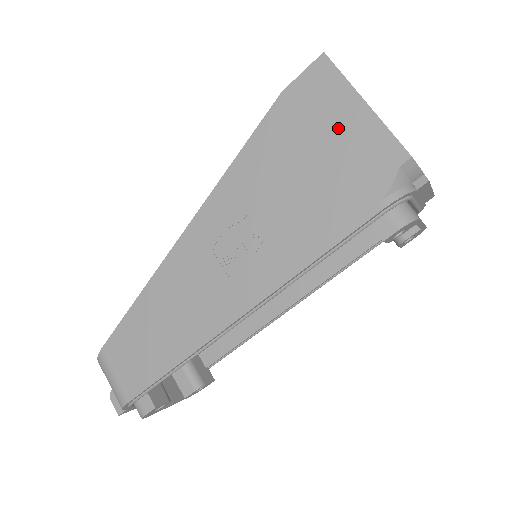
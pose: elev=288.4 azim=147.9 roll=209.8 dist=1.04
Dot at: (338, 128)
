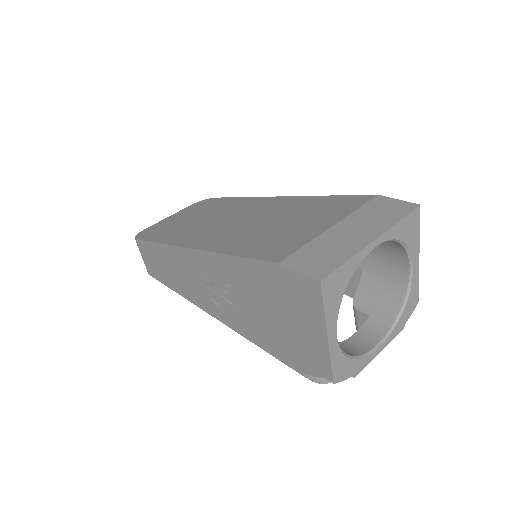
Dot at: (303, 324)
